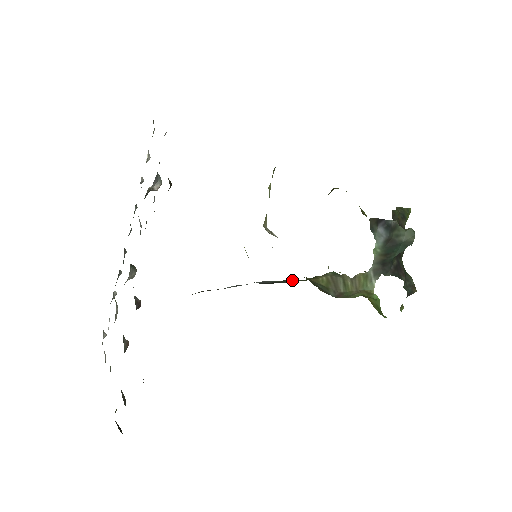
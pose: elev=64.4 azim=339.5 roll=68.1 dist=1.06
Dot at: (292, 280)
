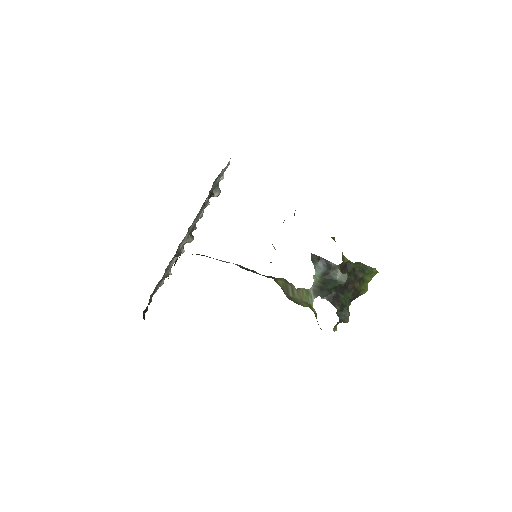
Dot at: (256, 272)
